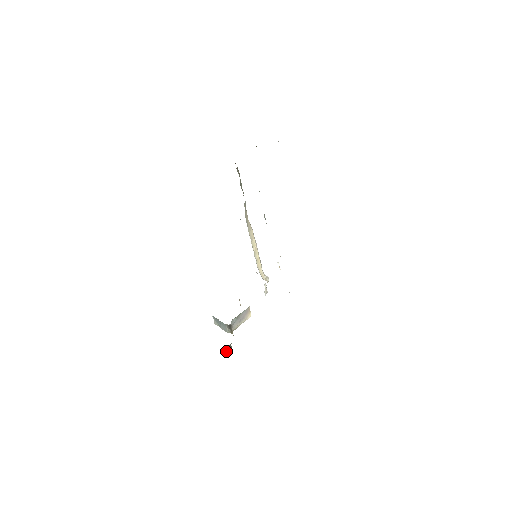
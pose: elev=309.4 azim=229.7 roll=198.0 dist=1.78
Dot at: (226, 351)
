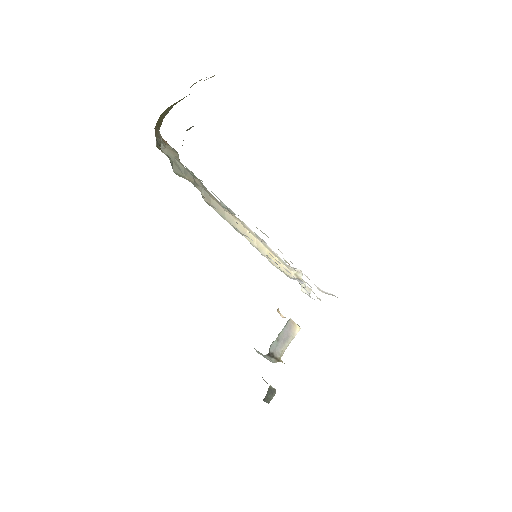
Dot at: (267, 397)
